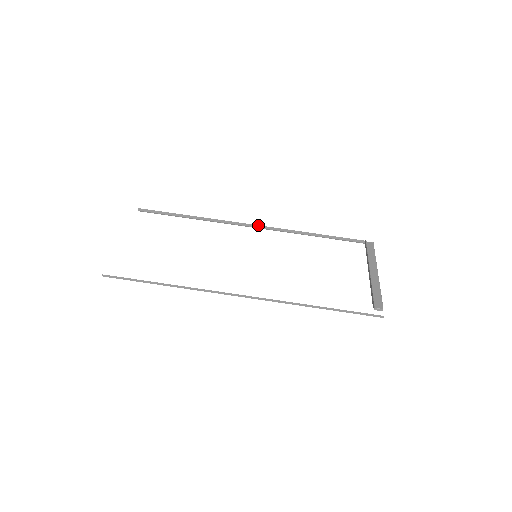
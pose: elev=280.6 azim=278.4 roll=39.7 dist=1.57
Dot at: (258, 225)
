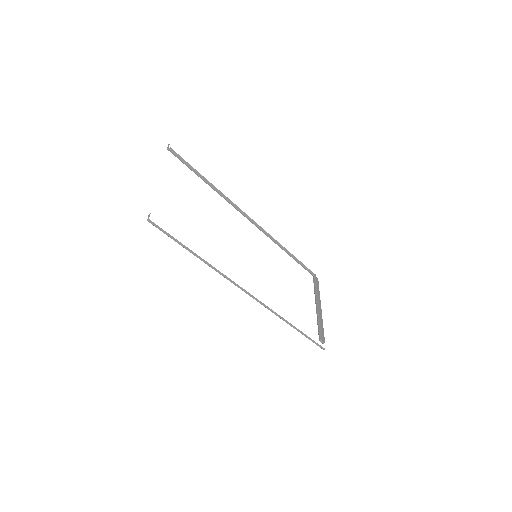
Dot at: occluded
